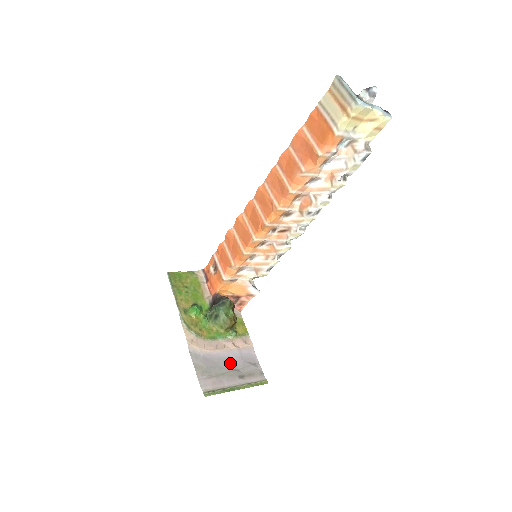
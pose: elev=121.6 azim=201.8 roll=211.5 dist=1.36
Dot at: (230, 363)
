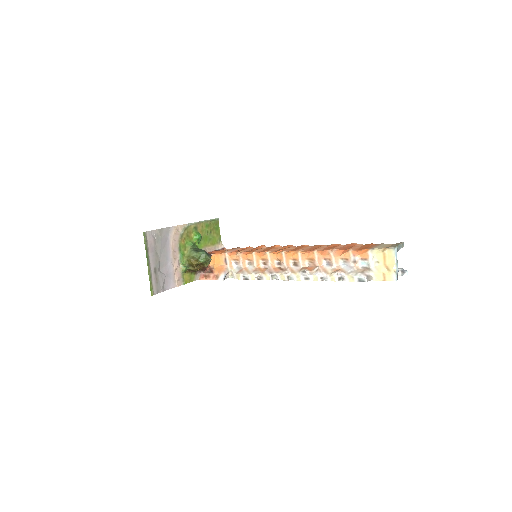
Dot at: (164, 262)
